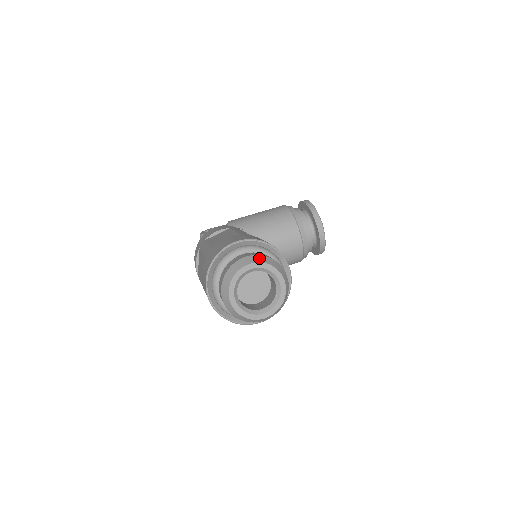
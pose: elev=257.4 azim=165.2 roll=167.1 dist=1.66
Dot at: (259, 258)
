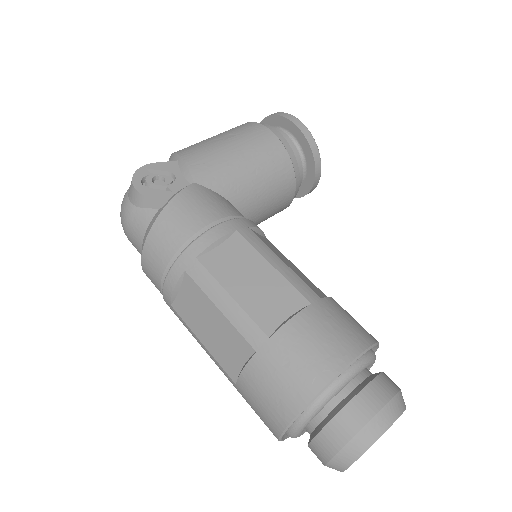
Dot at: (396, 407)
